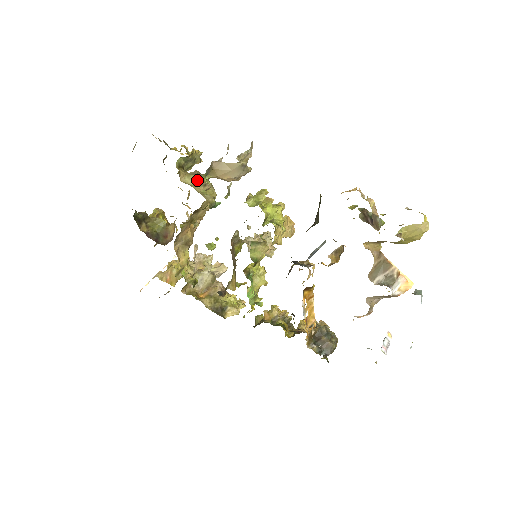
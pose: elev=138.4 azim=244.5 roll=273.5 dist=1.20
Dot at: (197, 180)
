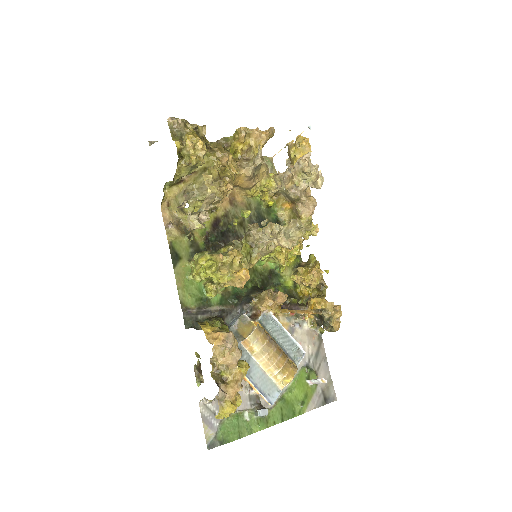
Dot at: occluded
